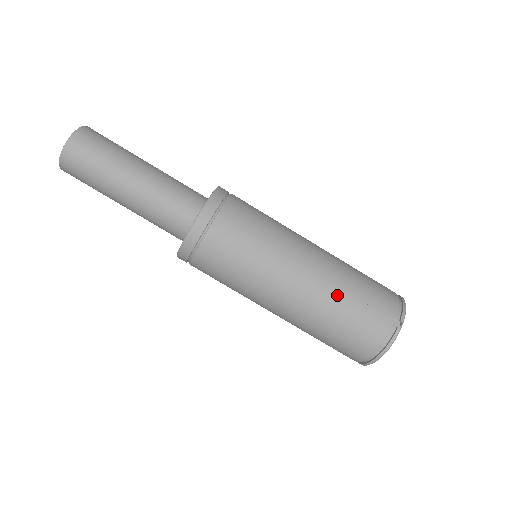
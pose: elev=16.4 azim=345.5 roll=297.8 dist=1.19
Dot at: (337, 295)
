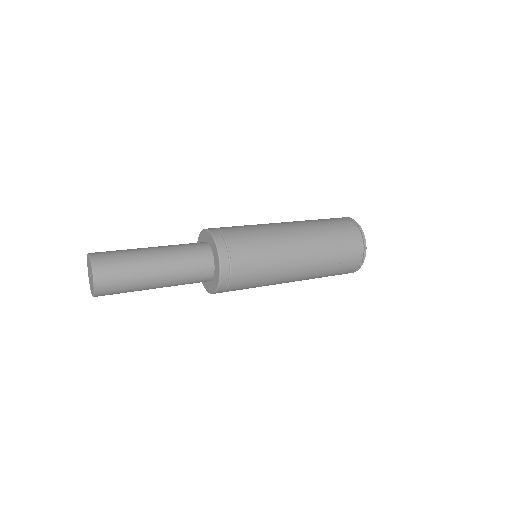
Dot at: (320, 273)
